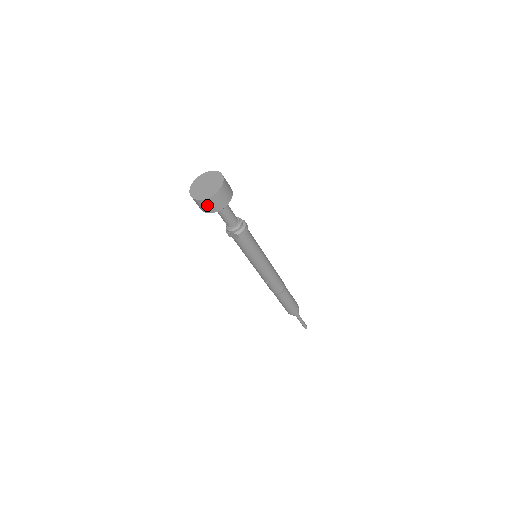
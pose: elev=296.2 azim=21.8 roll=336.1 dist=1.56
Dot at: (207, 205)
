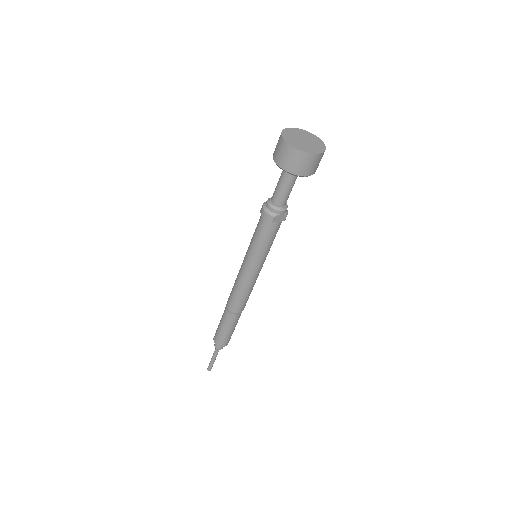
Dot at: (317, 162)
